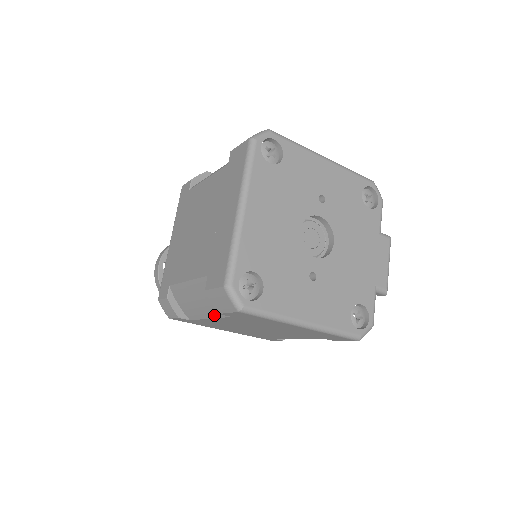
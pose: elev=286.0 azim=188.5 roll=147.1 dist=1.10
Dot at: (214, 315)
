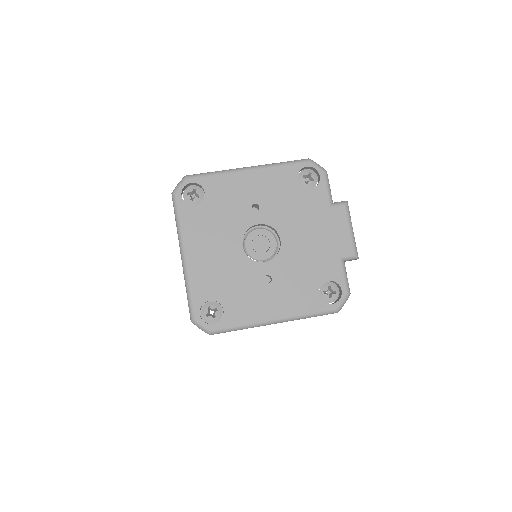
Dot at: occluded
